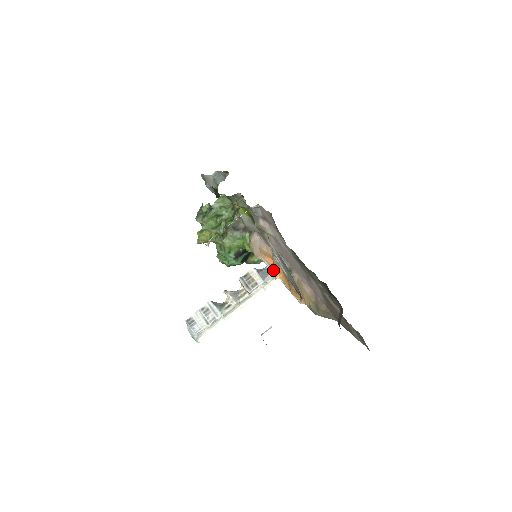
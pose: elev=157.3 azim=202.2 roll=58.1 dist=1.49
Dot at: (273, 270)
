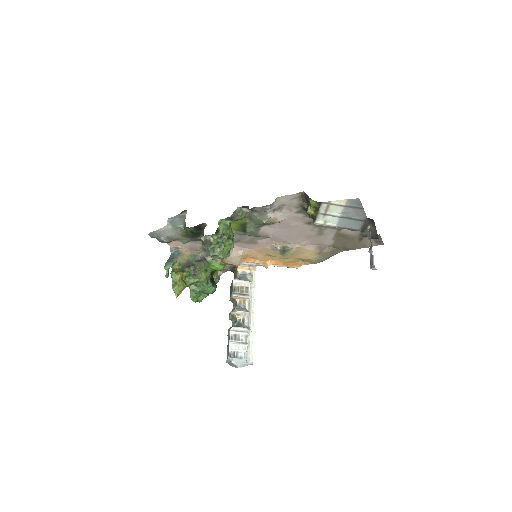
Dot at: (260, 264)
